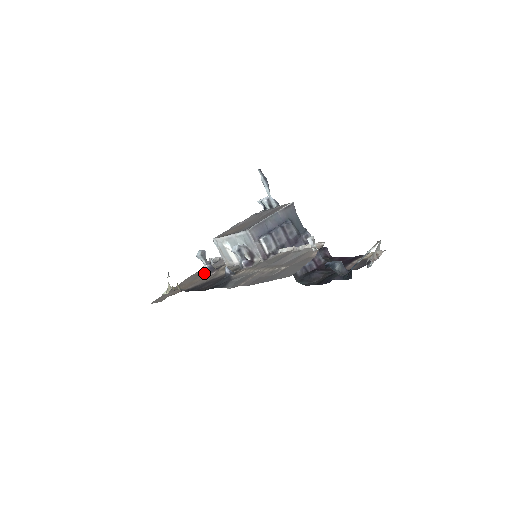
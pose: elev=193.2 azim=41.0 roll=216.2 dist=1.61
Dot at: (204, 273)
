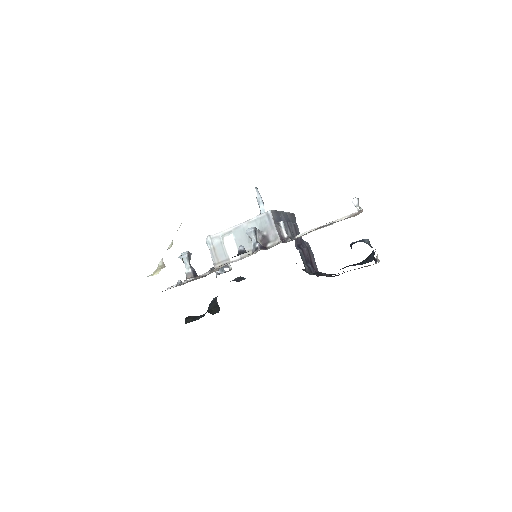
Dot at: occluded
